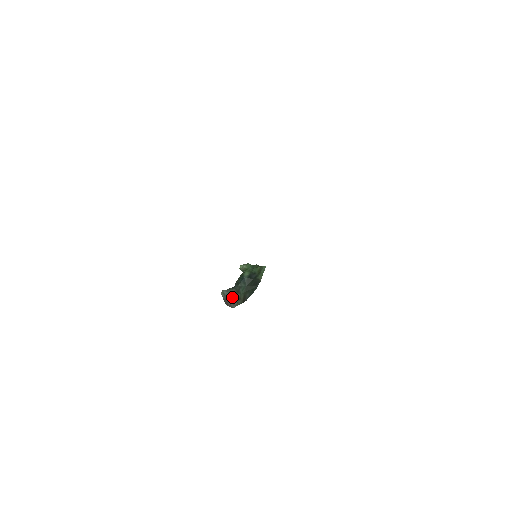
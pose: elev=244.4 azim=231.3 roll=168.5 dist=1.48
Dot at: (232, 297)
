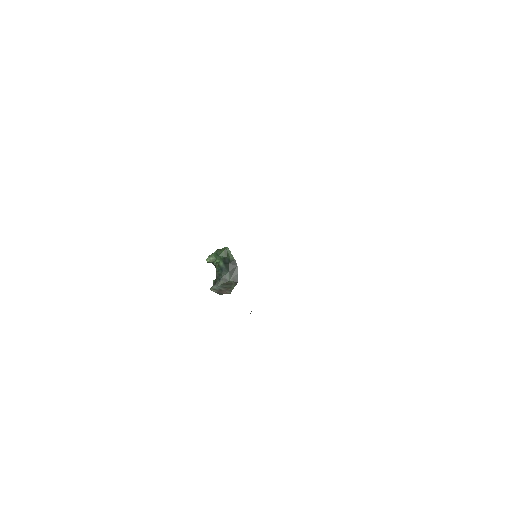
Dot at: (224, 287)
